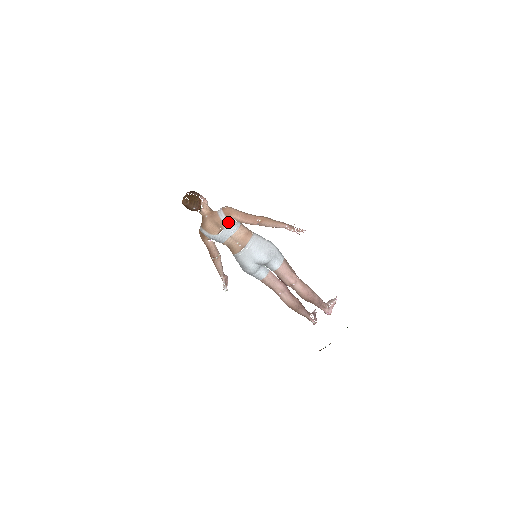
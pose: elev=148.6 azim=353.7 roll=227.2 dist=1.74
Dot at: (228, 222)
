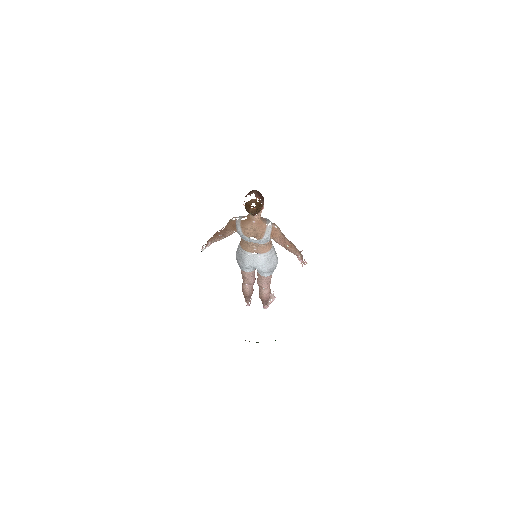
Dot at: (268, 239)
